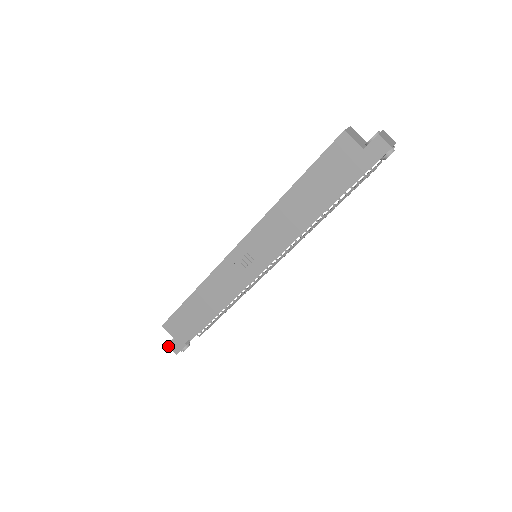
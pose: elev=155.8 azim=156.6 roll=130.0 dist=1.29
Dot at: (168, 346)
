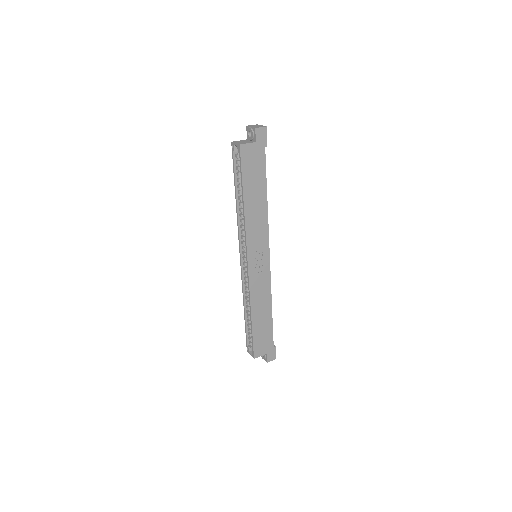
Dot at: occluded
